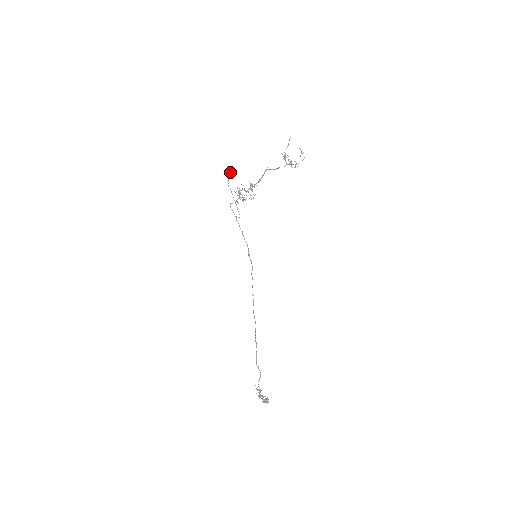
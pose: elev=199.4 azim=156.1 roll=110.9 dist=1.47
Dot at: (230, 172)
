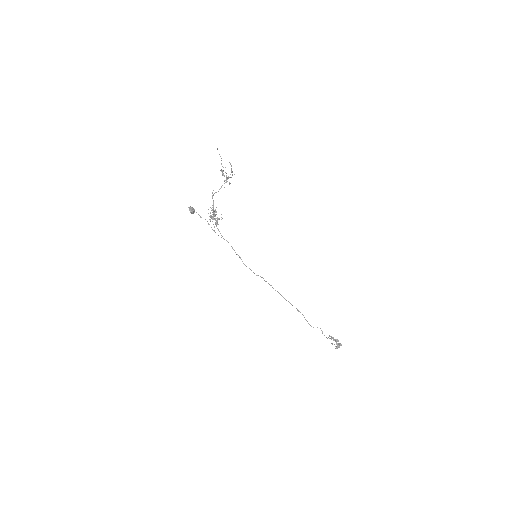
Dot at: (190, 212)
